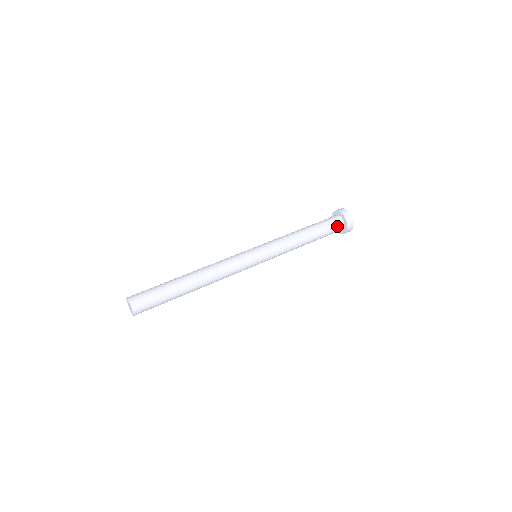
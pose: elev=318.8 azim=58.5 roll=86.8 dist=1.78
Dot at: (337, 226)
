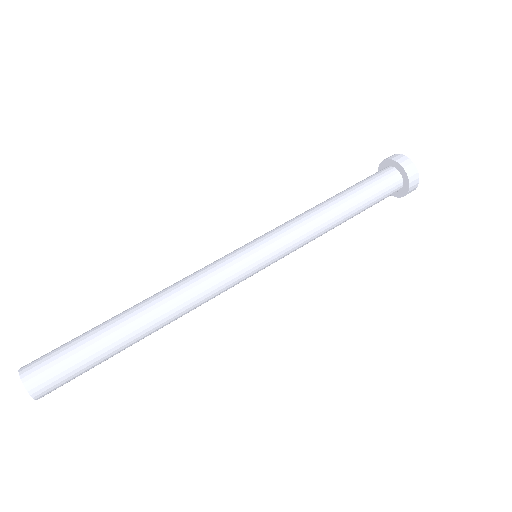
Dot at: (387, 177)
